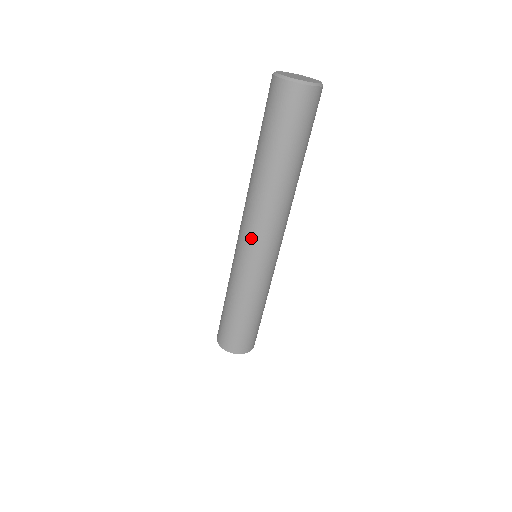
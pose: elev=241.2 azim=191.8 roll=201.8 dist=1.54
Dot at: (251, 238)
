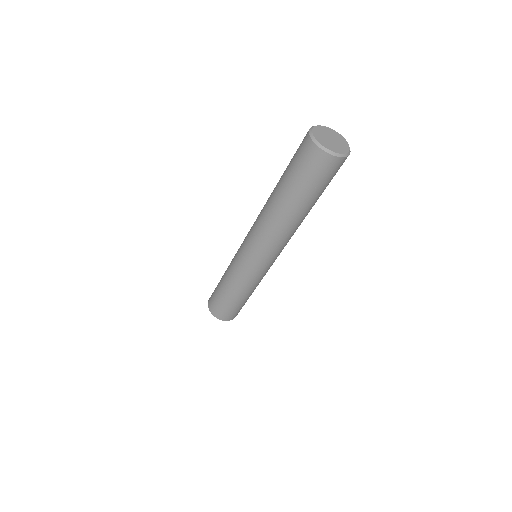
Dot at: (255, 249)
